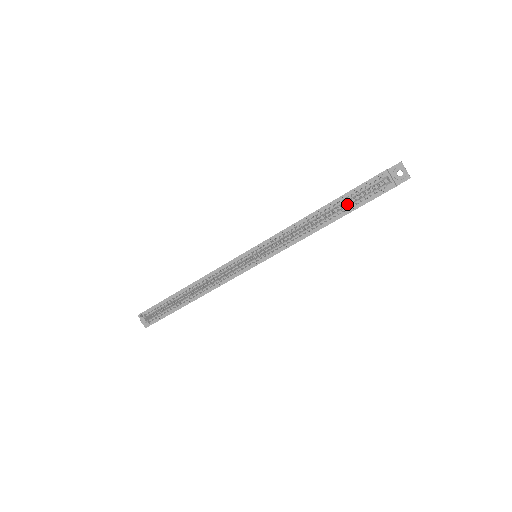
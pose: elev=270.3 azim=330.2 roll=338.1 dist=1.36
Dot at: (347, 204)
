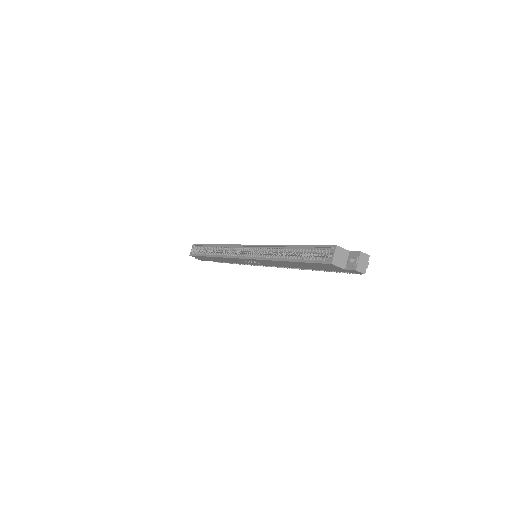
Dot at: (306, 256)
